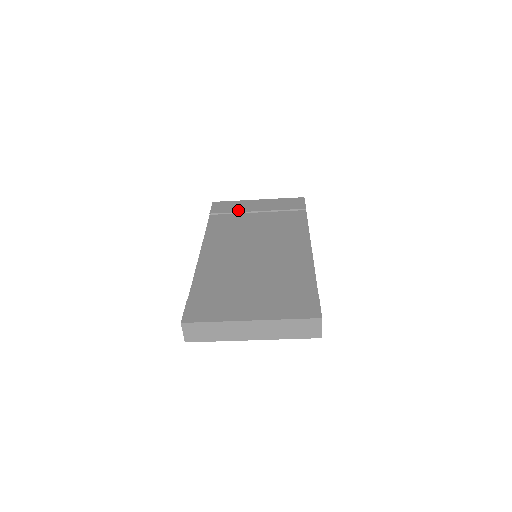
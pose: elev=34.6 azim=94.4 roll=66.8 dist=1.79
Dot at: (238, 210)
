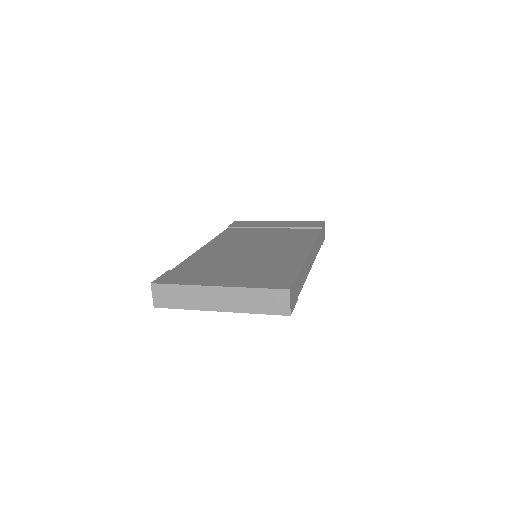
Dot at: (255, 225)
